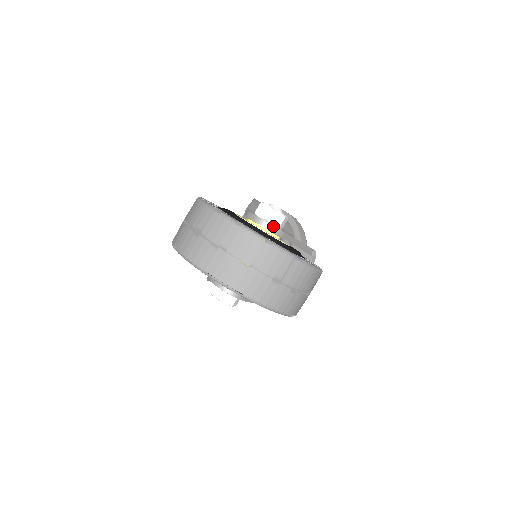
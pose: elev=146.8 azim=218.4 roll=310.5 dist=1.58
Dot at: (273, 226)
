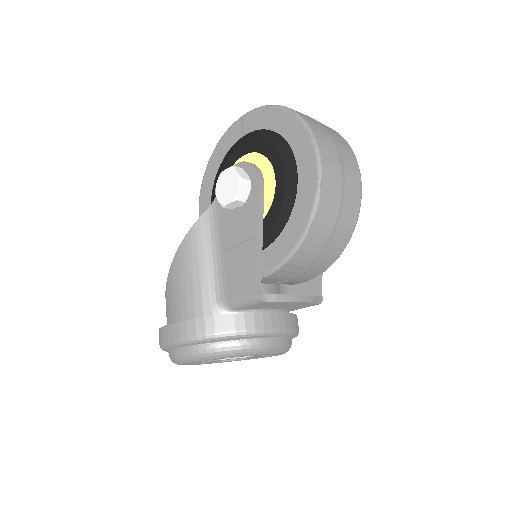
Dot at: occluded
